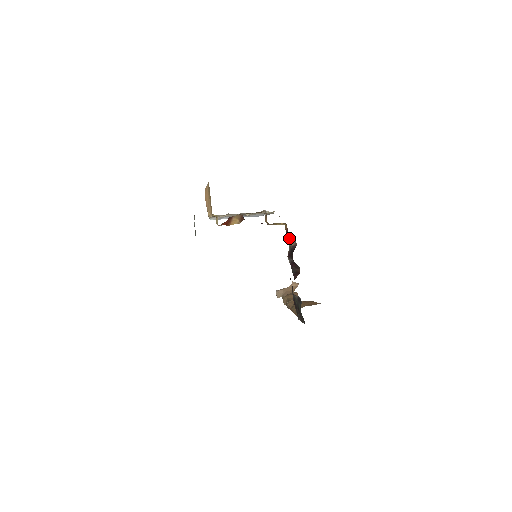
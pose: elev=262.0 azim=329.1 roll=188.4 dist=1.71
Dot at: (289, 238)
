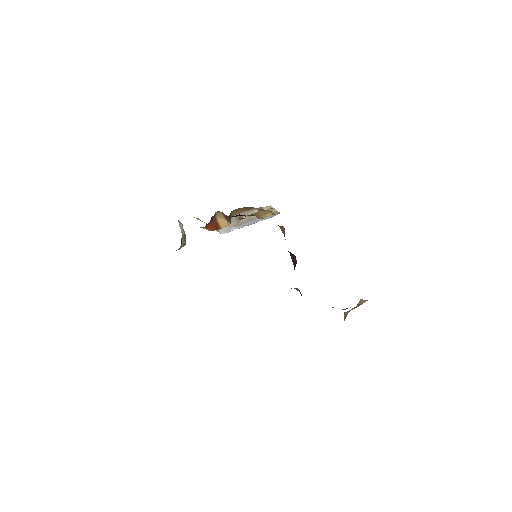
Dot at: occluded
